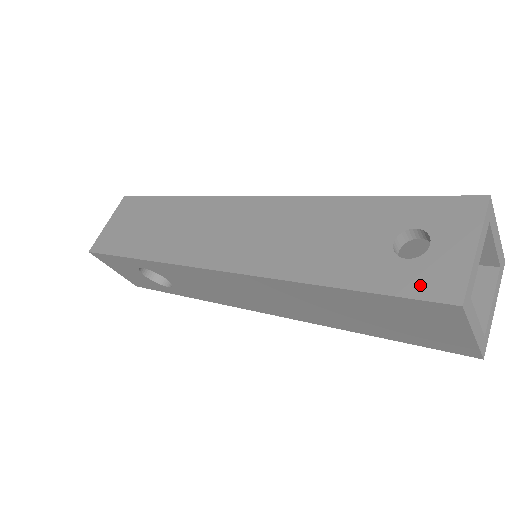
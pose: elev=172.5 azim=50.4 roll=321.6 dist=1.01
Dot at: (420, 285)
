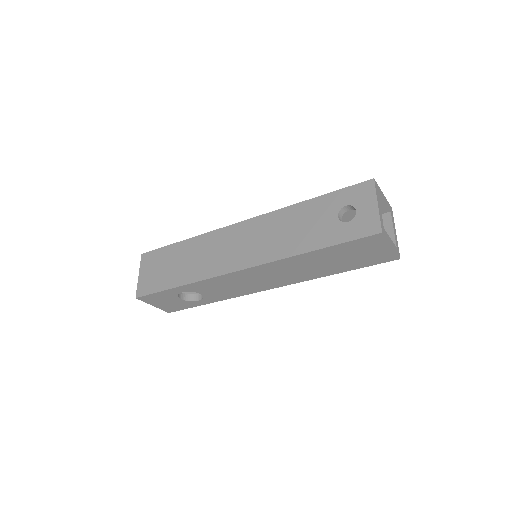
Dot at: (360, 231)
